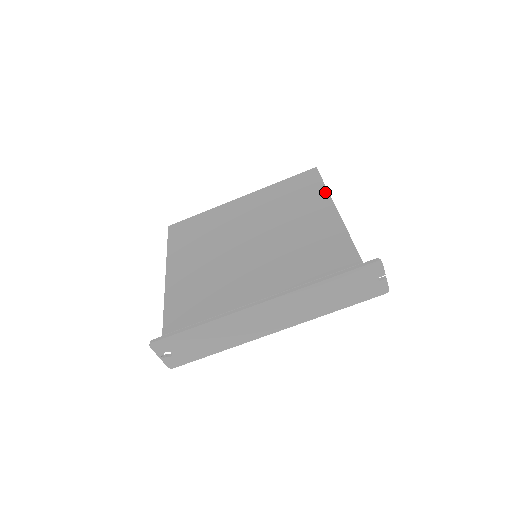
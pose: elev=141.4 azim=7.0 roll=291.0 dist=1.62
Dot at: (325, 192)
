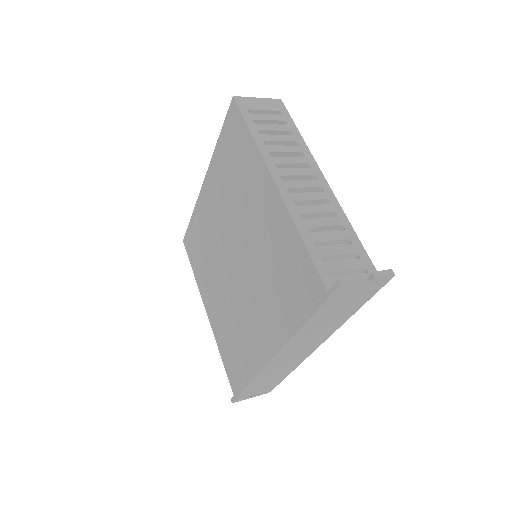
Dot at: (255, 151)
